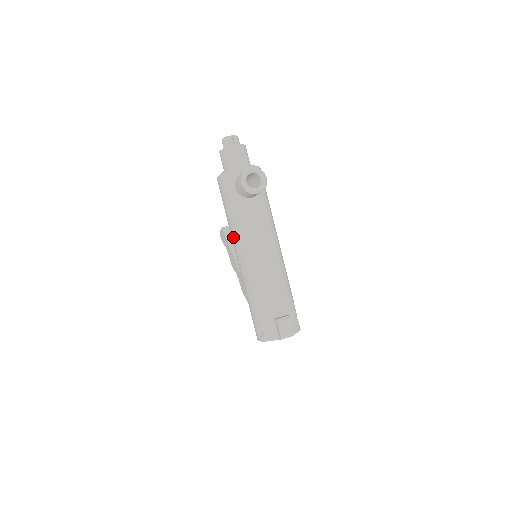
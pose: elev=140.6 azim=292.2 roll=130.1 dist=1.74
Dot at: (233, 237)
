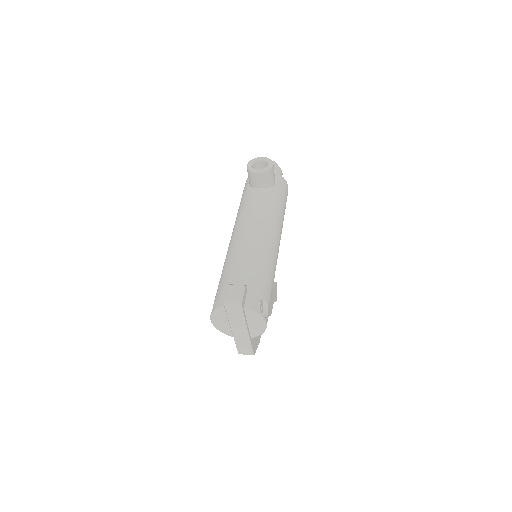
Dot at: occluded
